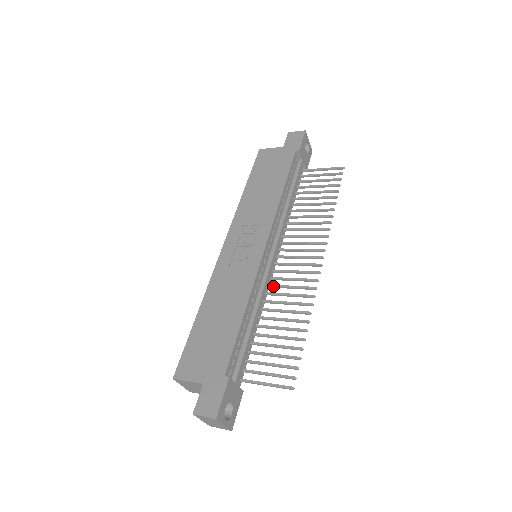
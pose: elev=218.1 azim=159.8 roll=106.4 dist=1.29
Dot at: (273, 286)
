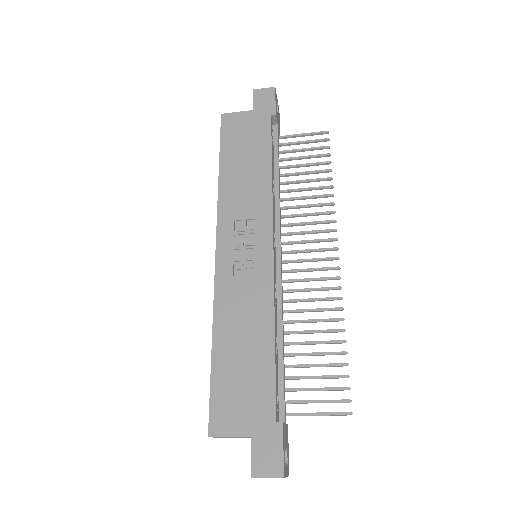
Dot at: (288, 291)
